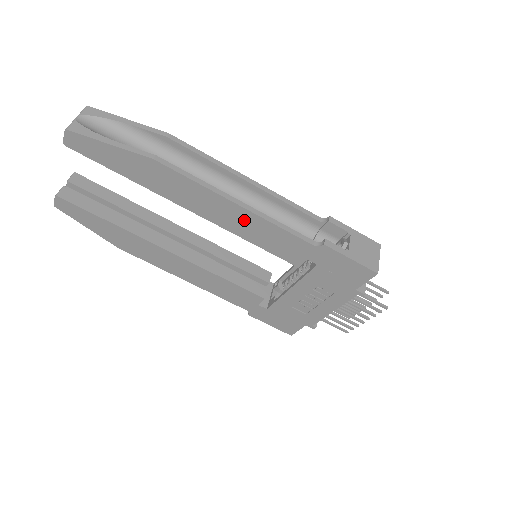
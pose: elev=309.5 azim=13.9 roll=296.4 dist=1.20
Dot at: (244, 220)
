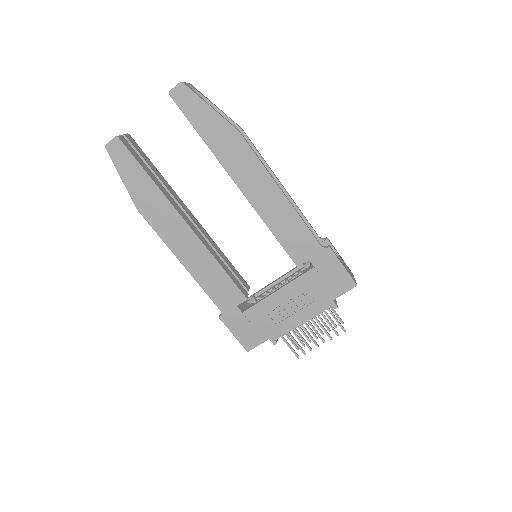
Dot at: (278, 207)
